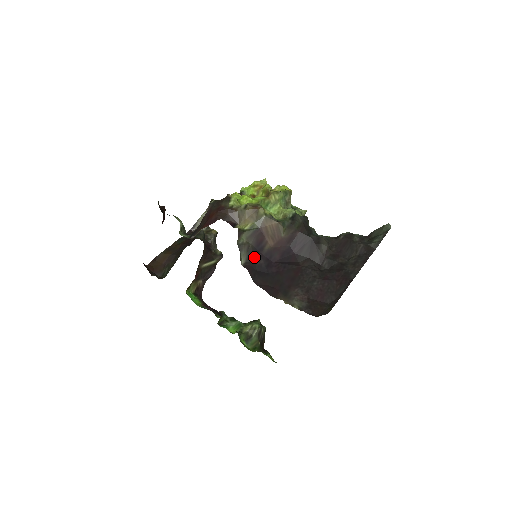
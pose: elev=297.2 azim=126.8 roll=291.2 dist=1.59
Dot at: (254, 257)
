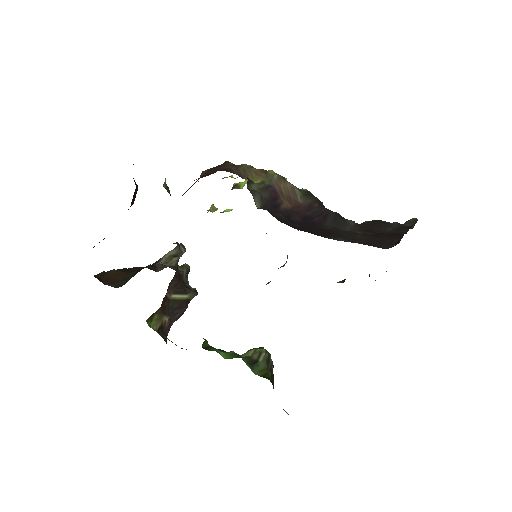
Dot at: (270, 208)
